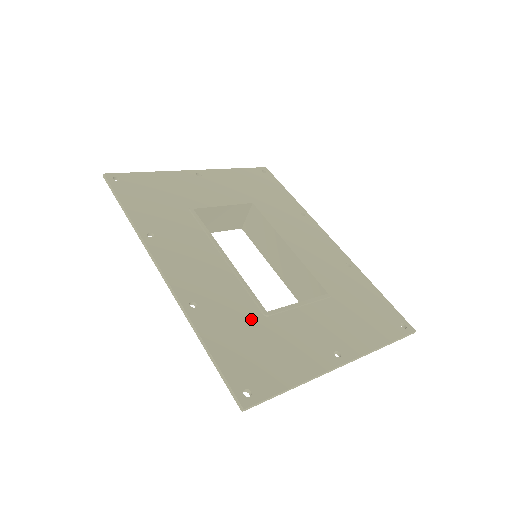
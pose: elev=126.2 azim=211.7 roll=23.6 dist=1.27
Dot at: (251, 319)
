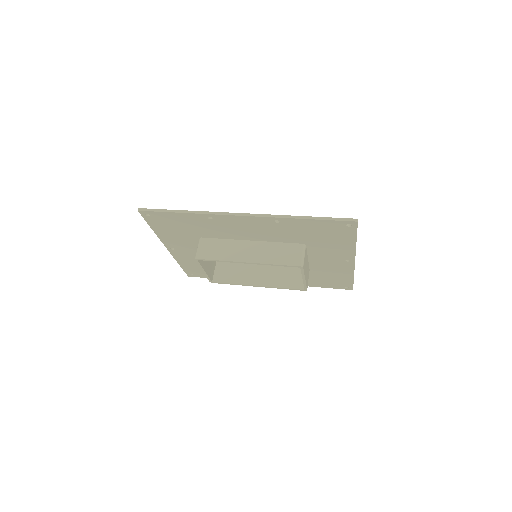
Dot at: occluded
